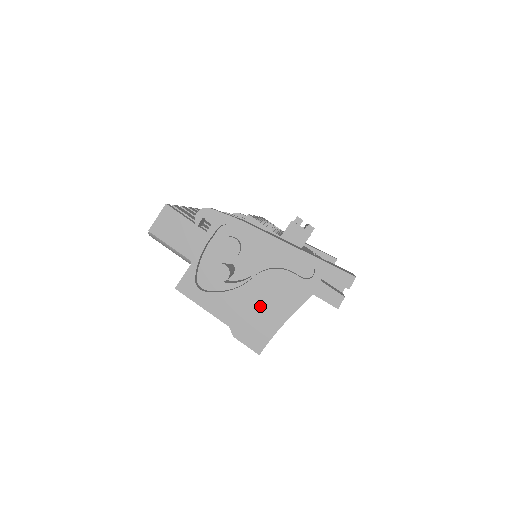
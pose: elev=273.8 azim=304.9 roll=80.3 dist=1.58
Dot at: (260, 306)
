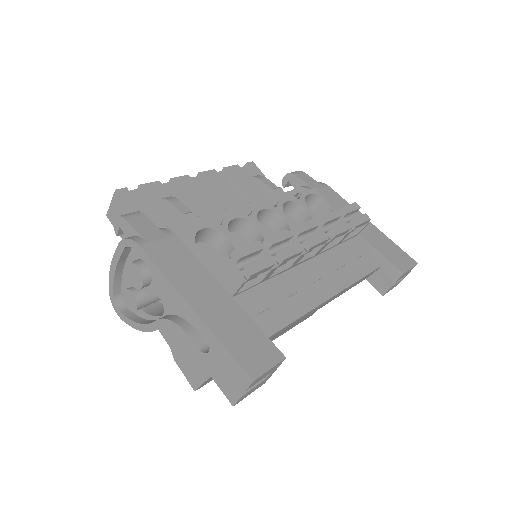
Dot at: occluded
